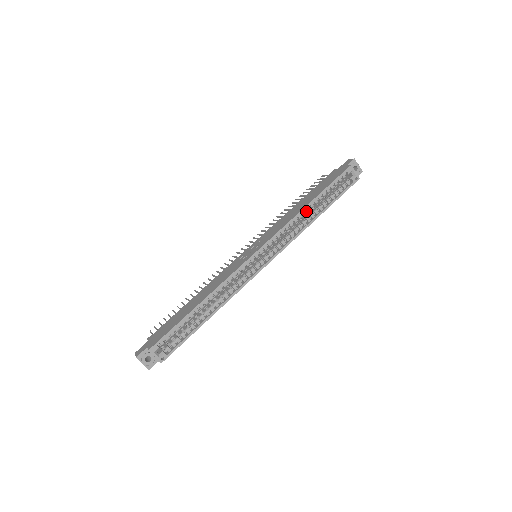
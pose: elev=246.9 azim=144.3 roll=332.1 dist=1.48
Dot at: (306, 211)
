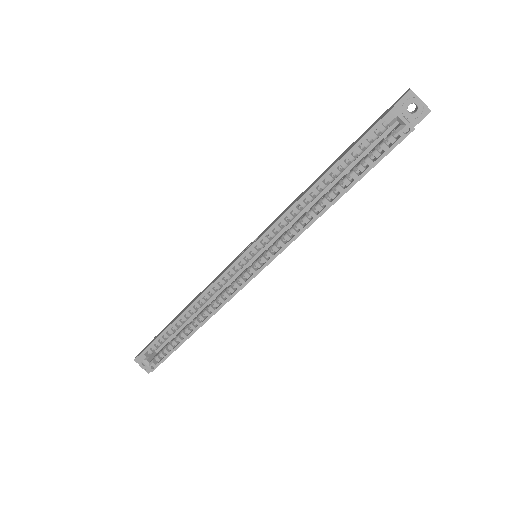
Dot at: (316, 194)
